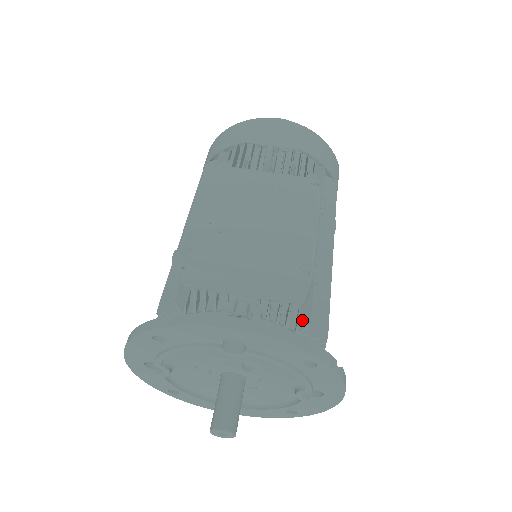
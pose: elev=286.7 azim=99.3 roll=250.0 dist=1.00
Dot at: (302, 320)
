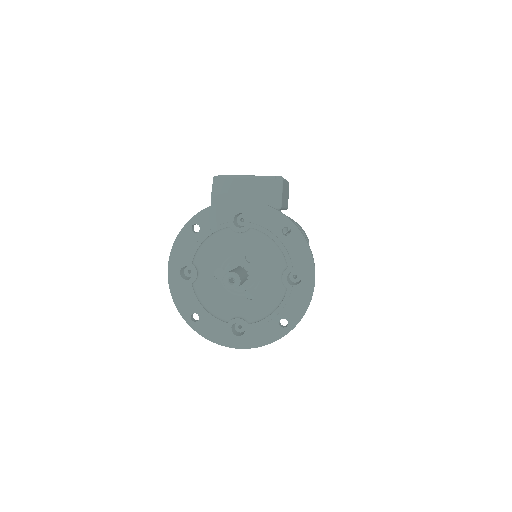
Dot at: occluded
